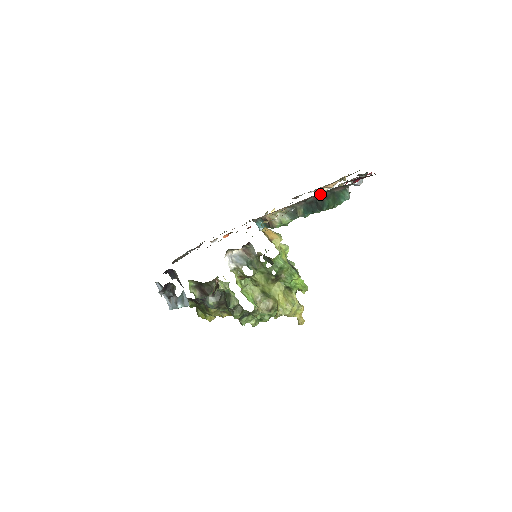
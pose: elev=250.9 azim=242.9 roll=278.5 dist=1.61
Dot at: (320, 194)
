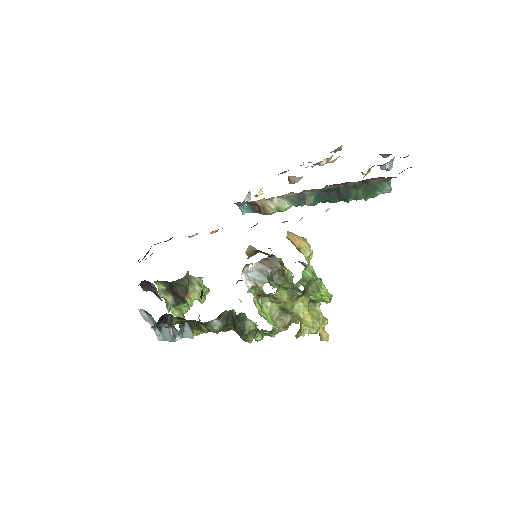
Dot at: (346, 183)
